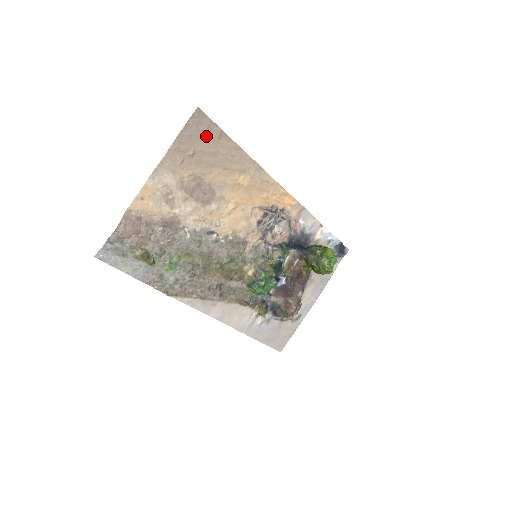
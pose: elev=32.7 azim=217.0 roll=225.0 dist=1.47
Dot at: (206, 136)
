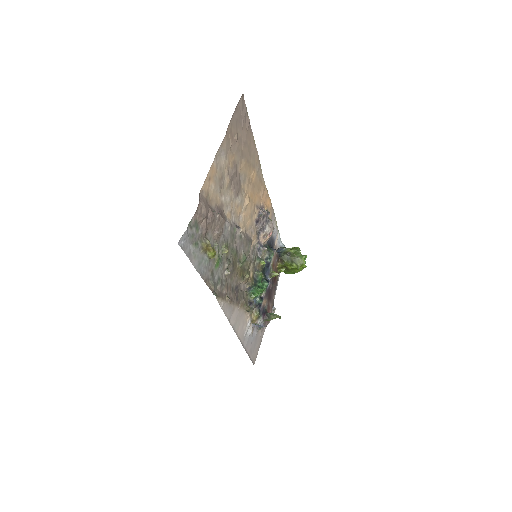
Dot at: (243, 124)
